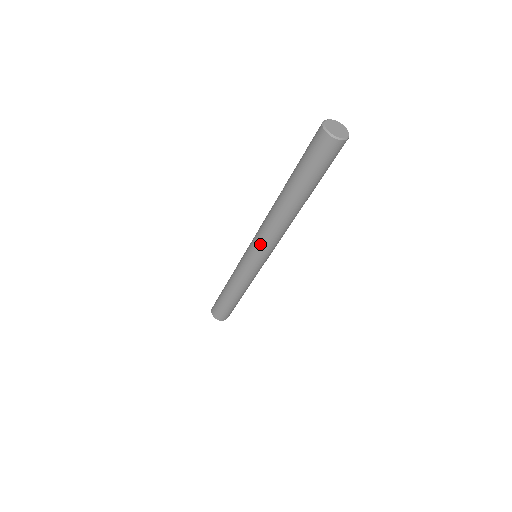
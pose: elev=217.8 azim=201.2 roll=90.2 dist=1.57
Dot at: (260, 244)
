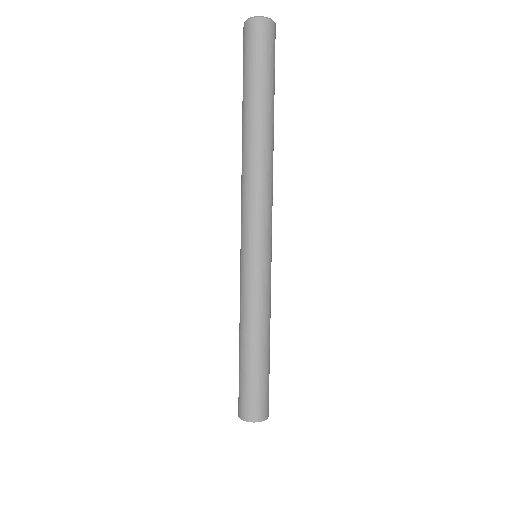
Dot at: (242, 215)
